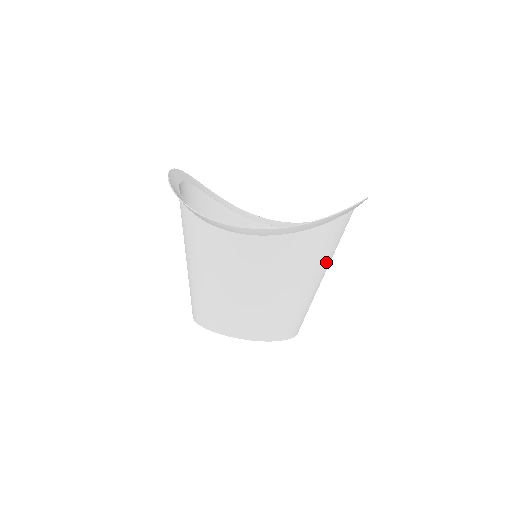
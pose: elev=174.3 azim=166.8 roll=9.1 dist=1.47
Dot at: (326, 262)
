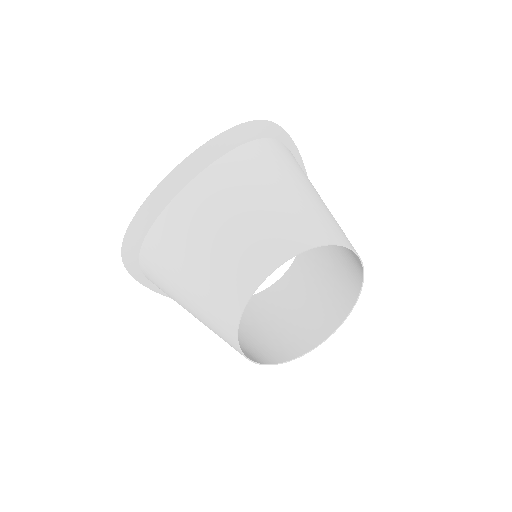
Dot at: (303, 177)
